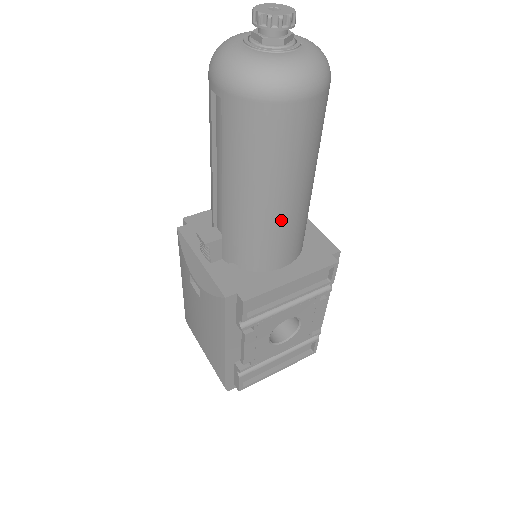
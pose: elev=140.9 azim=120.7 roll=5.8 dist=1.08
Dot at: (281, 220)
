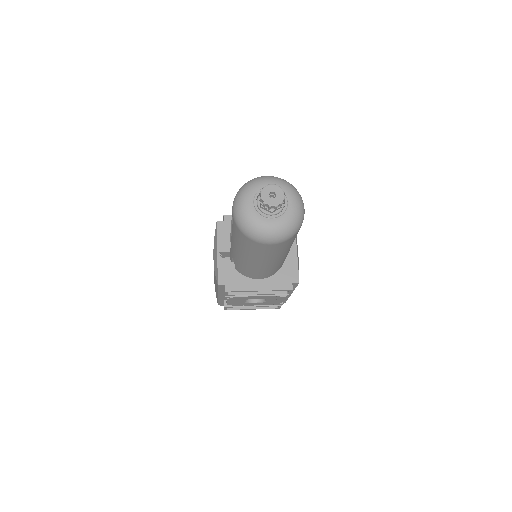
Dot at: (257, 268)
